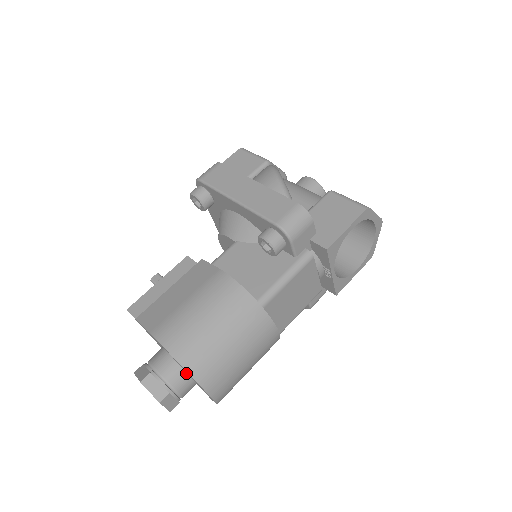
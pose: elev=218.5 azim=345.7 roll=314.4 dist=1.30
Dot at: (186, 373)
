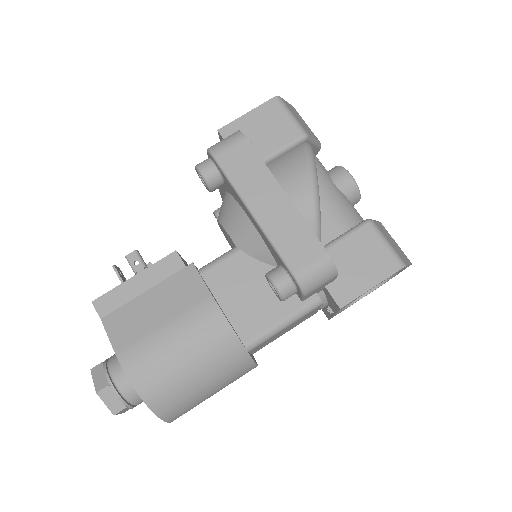
Dot at: occluded
